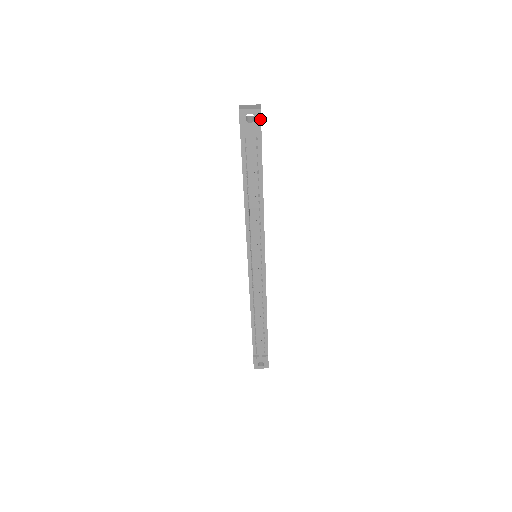
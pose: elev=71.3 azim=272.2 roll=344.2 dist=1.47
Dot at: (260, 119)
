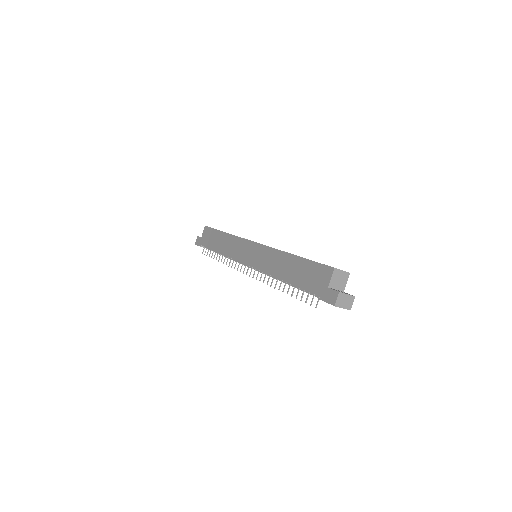
Dot at: occluded
